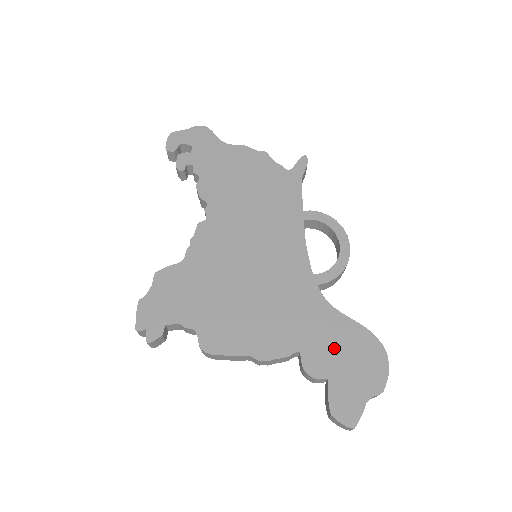
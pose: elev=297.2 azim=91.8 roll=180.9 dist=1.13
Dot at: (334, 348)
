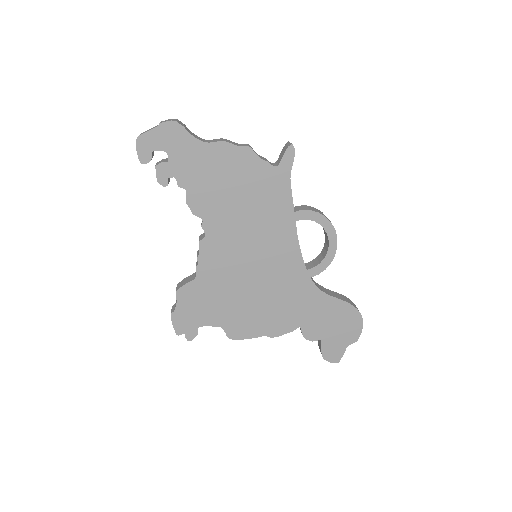
Dot at: (325, 320)
